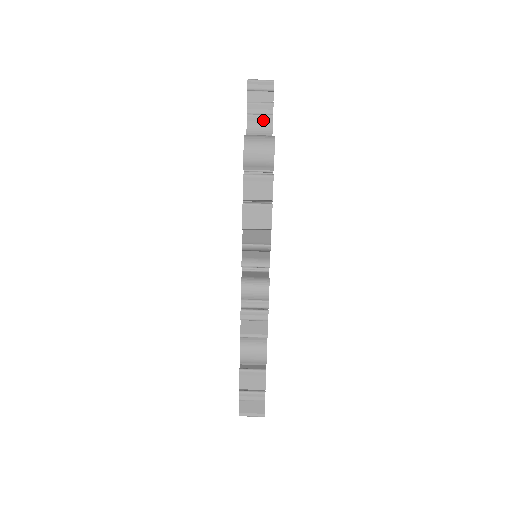
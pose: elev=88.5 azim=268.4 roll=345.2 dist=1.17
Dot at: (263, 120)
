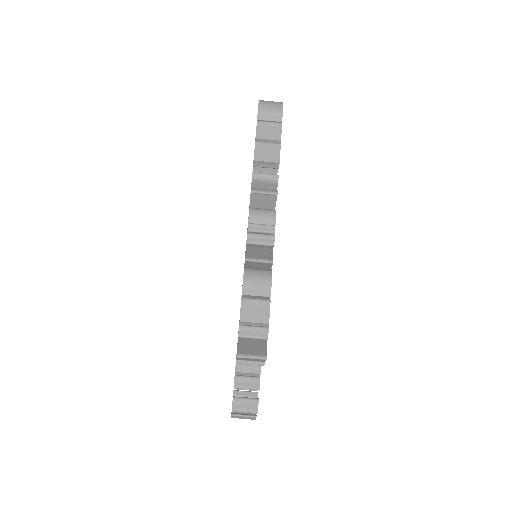
Dot at: occluded
